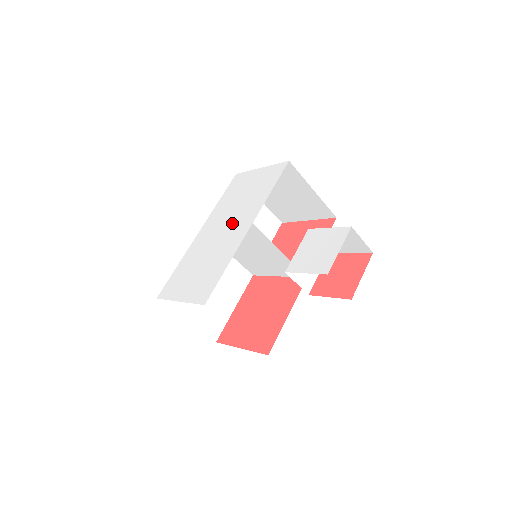
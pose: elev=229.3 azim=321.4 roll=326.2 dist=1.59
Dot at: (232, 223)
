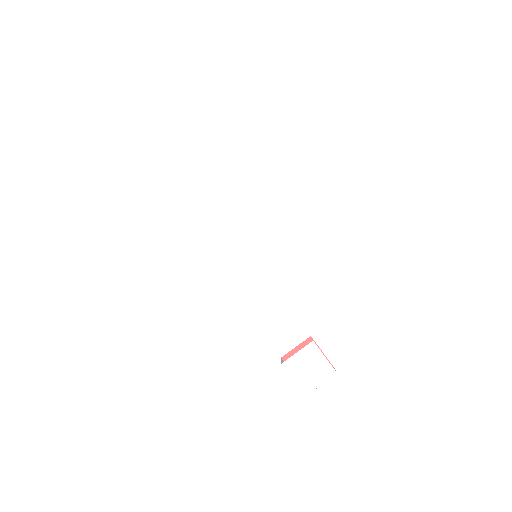
Dot at: (260, 248)
